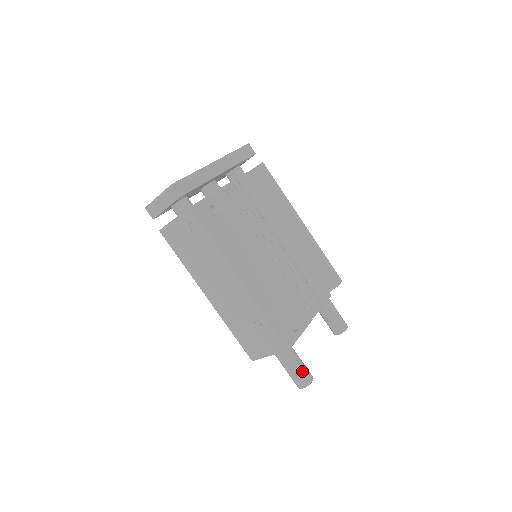
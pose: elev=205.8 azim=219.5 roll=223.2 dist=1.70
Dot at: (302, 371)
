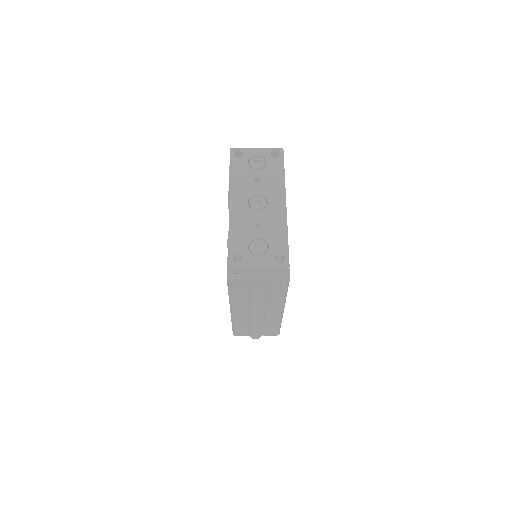
Dot at: occluded
